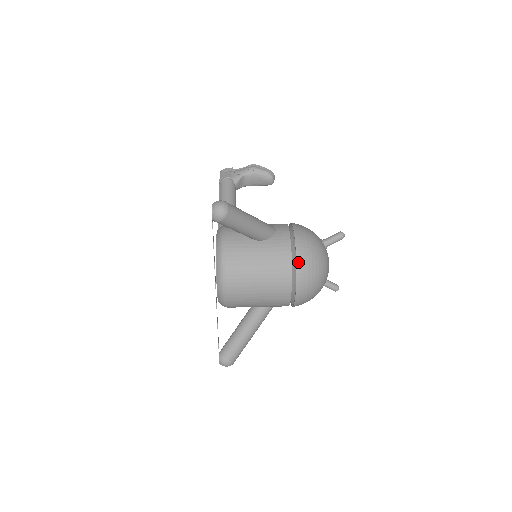
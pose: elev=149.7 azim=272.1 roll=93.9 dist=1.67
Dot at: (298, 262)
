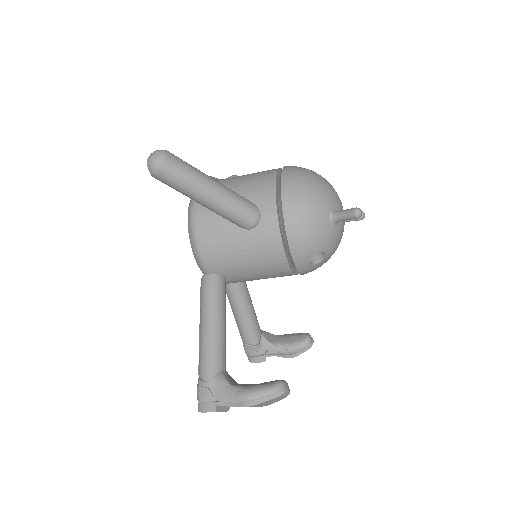
Dot at: occluded
